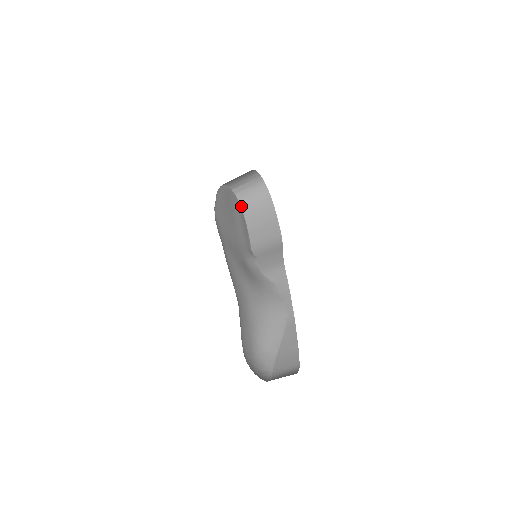
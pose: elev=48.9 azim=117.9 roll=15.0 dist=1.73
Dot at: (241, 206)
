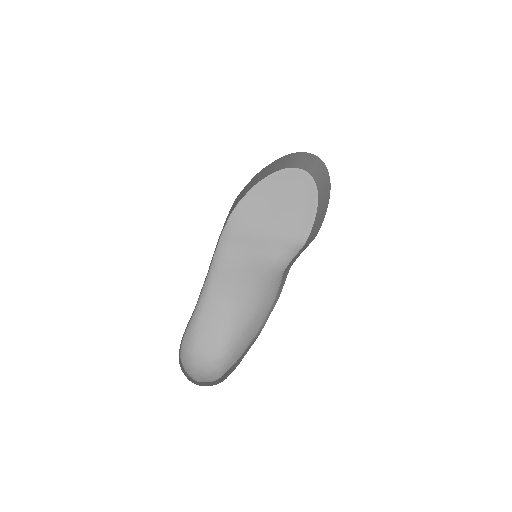
Dot at: (317, 188)
